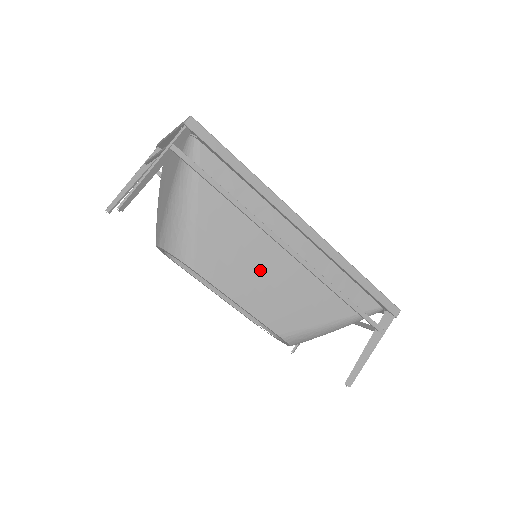
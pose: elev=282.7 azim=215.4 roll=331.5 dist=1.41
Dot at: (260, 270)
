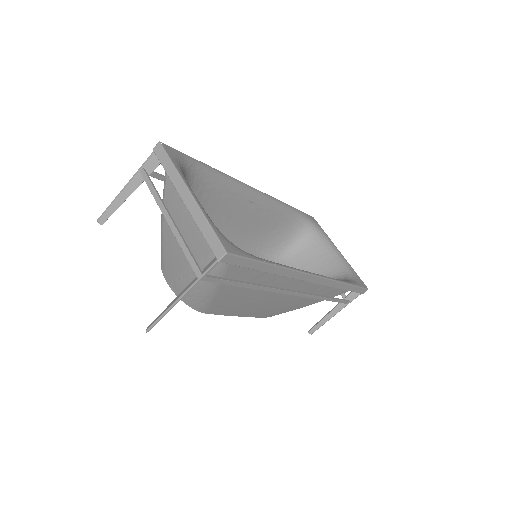
Dot at: (264, 302)
